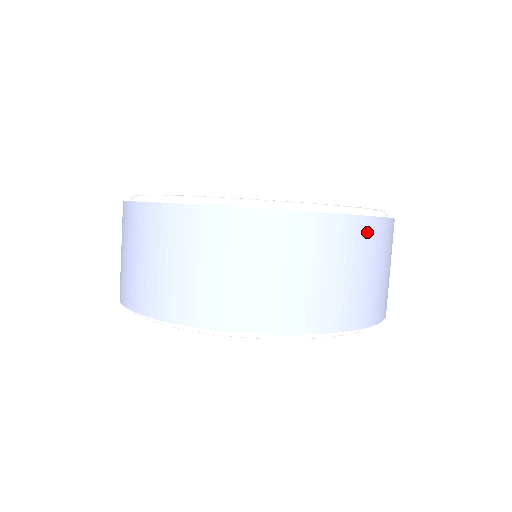
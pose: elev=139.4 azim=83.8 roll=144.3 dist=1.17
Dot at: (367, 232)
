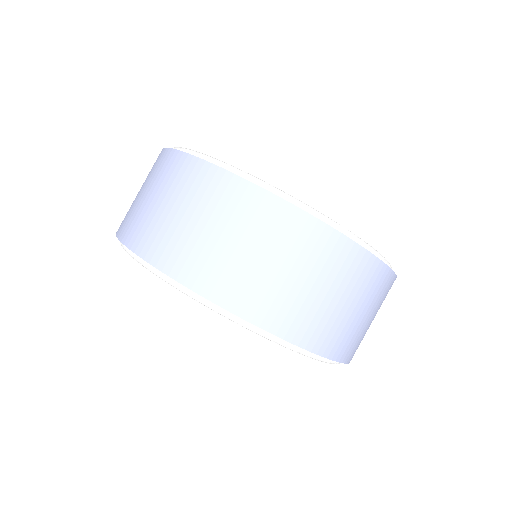
Dot at: (260, 206)
